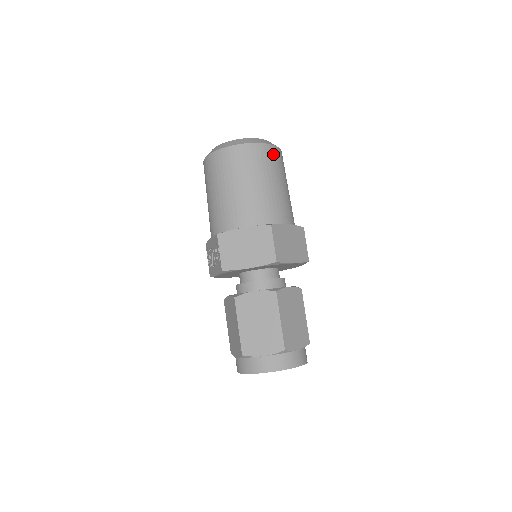
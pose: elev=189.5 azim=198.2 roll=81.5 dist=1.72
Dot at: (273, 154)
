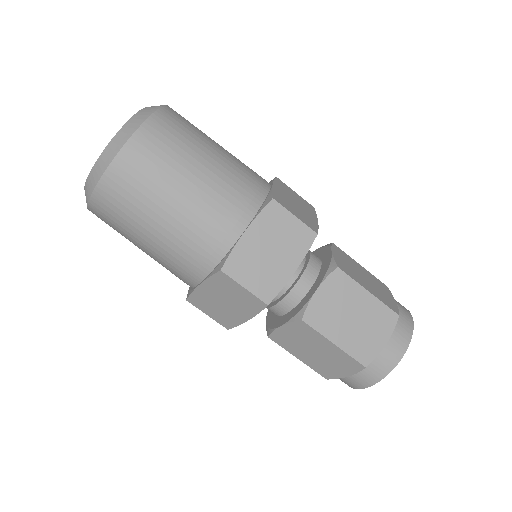
Dot at: (139, 156)
